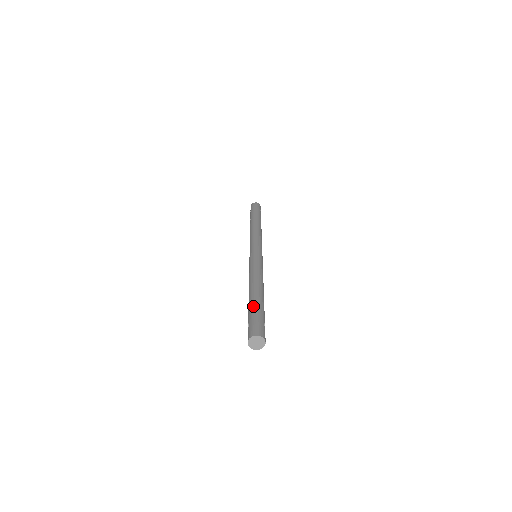
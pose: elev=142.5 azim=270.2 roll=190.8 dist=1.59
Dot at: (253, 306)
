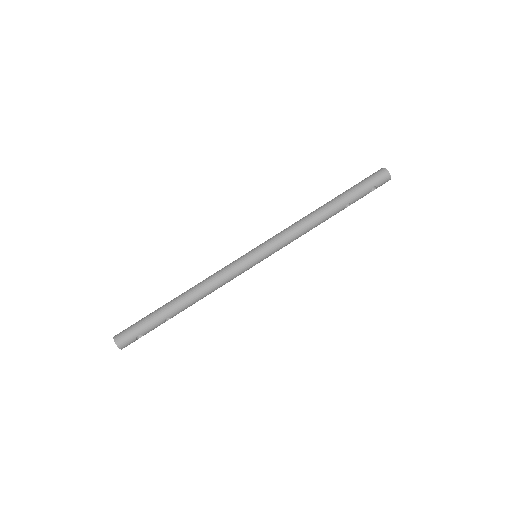
Dot at: (153, 314)
